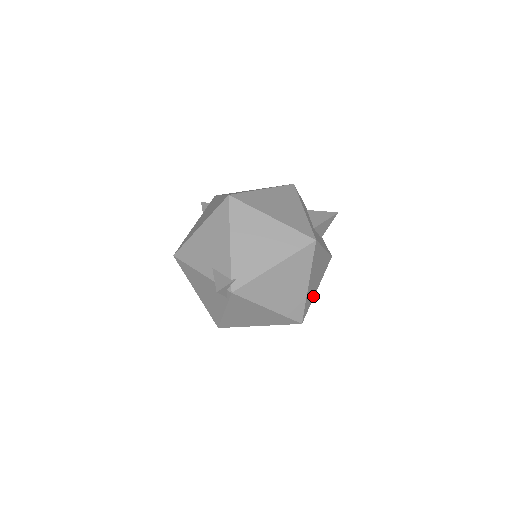
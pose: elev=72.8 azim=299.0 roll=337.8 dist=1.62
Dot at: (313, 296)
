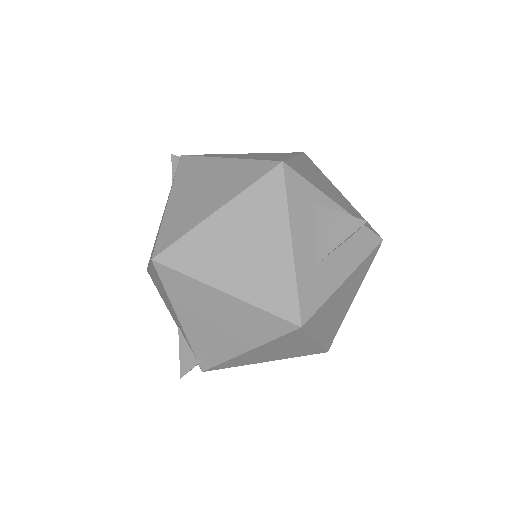
Dot at: (344, 315)
